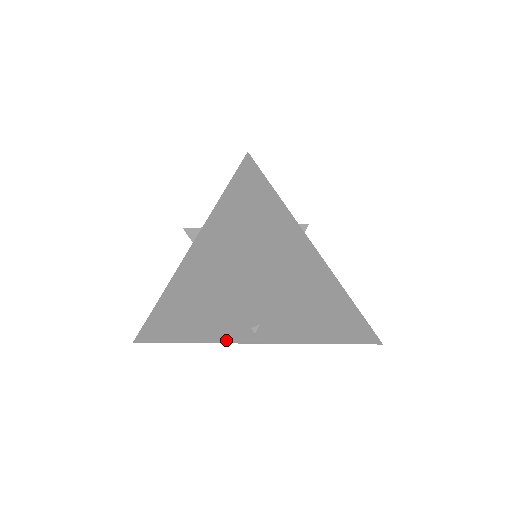
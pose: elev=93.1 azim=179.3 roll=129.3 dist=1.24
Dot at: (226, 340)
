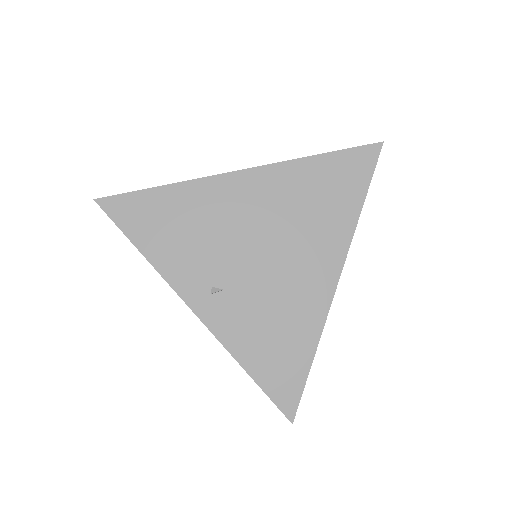
Dot at: (173, 280)
